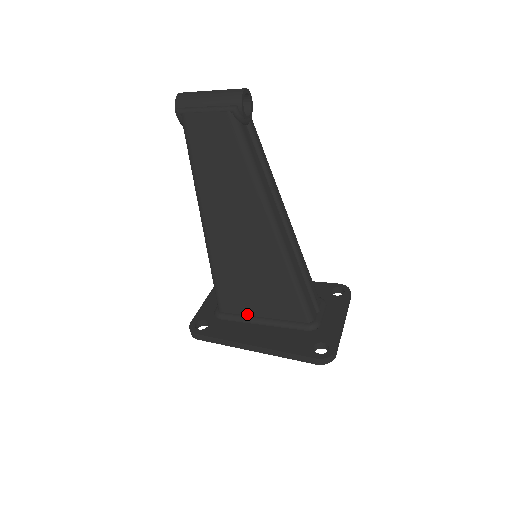
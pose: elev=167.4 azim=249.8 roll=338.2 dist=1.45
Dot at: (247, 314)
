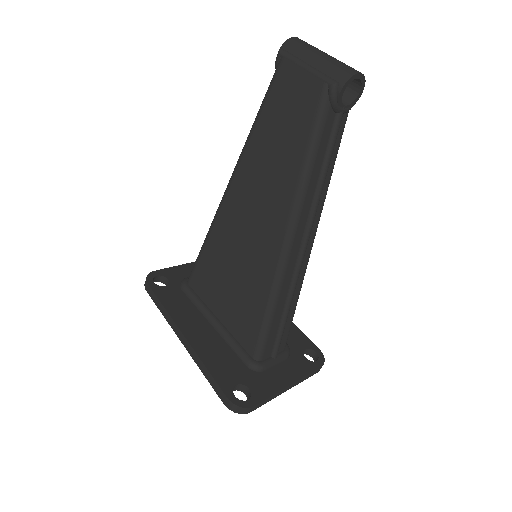
Dot at: (208, 304)
